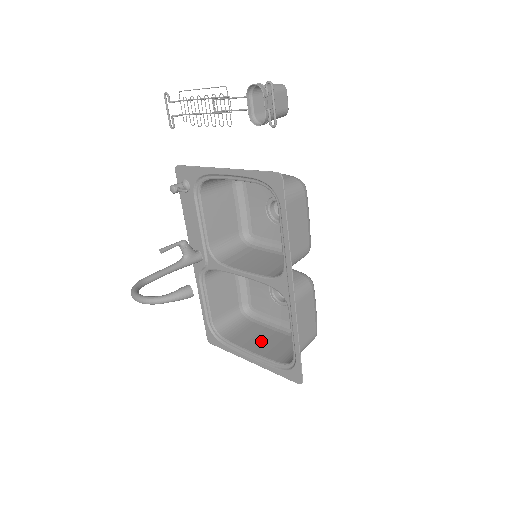
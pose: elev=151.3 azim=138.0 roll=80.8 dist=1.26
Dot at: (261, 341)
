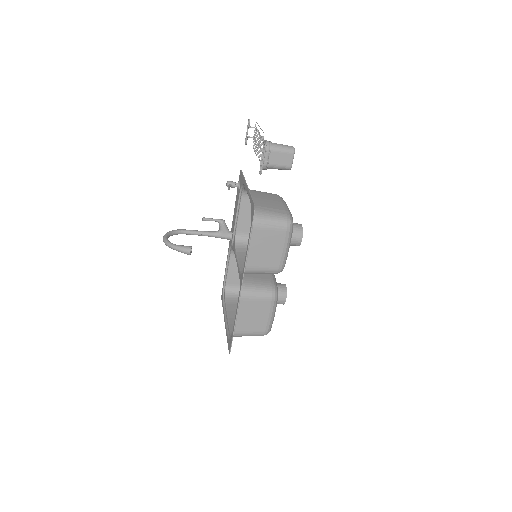
Dot at: occluded
